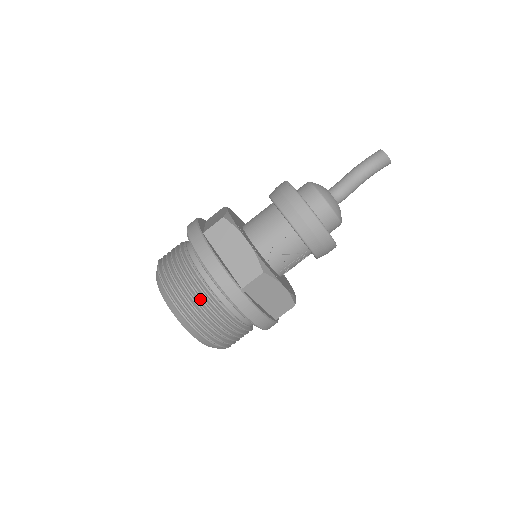
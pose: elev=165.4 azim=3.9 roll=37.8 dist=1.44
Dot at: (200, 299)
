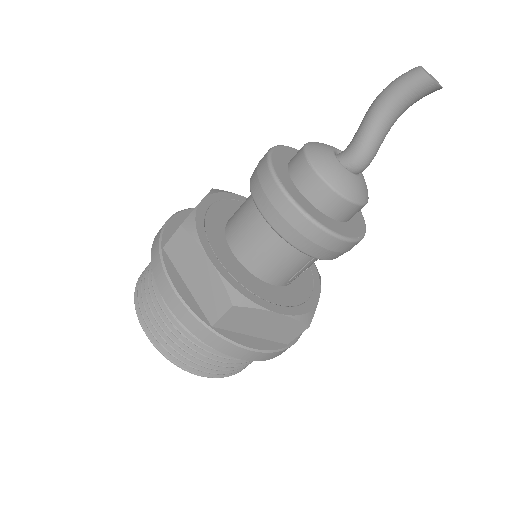
Dot at: (238, 361)
